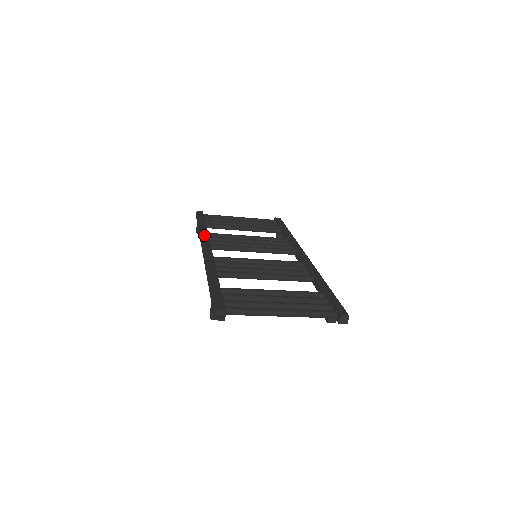
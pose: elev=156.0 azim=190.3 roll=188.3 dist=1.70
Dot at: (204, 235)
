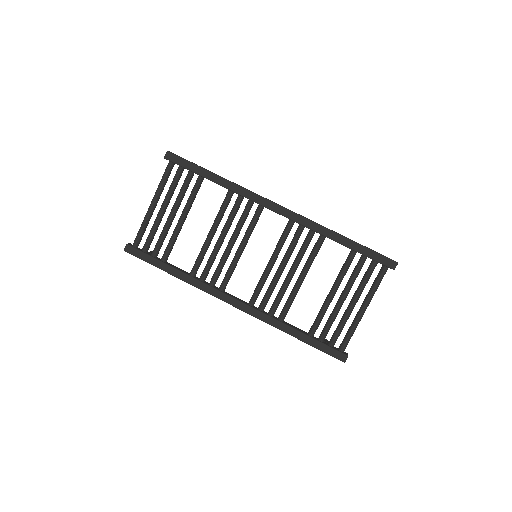
Dot at: (199, 286)
